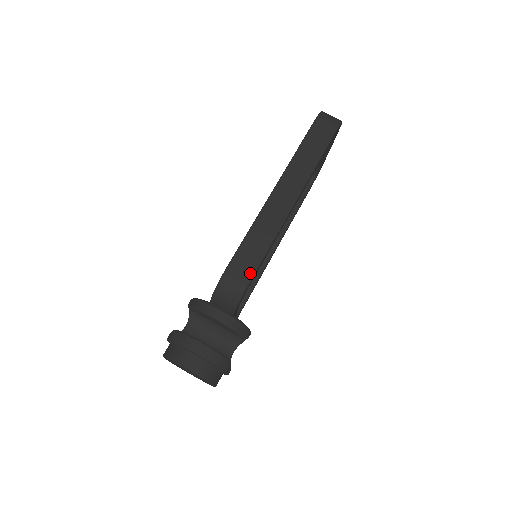
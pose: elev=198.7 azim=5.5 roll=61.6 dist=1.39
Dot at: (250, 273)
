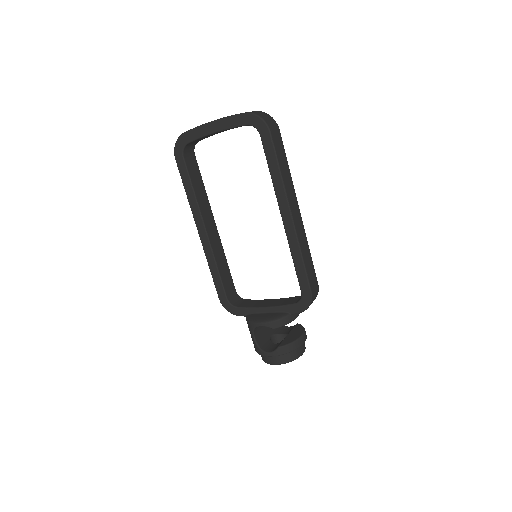
Dot at: (316, 279)
